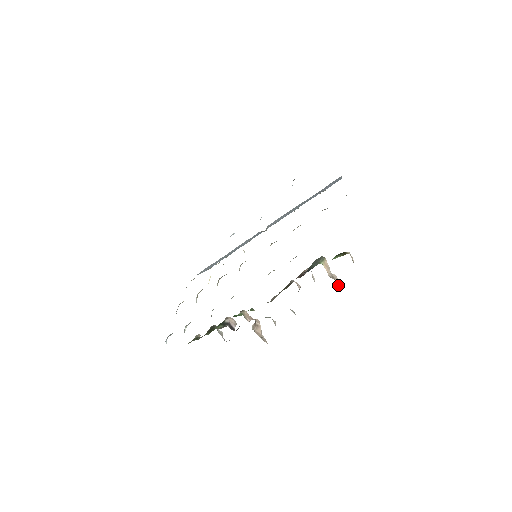
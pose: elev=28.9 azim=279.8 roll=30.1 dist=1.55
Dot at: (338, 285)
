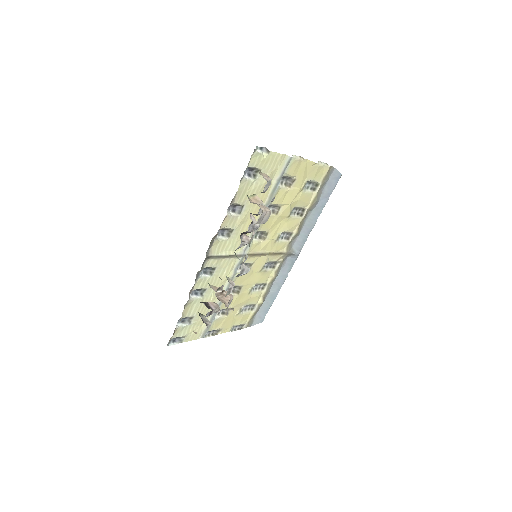
Dot at: (261, 208)
